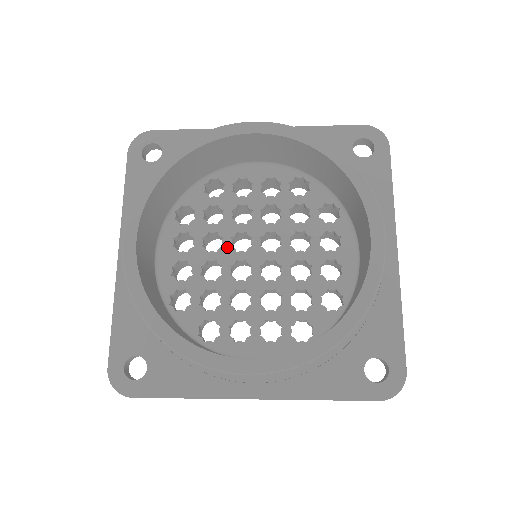
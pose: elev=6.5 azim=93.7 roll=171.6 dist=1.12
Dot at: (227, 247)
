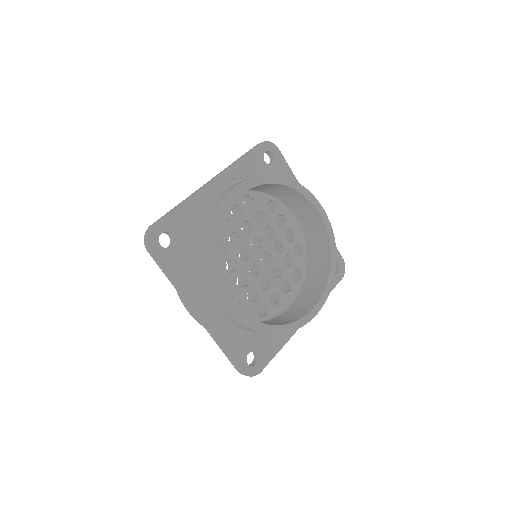
Dot at: (241, 263)
